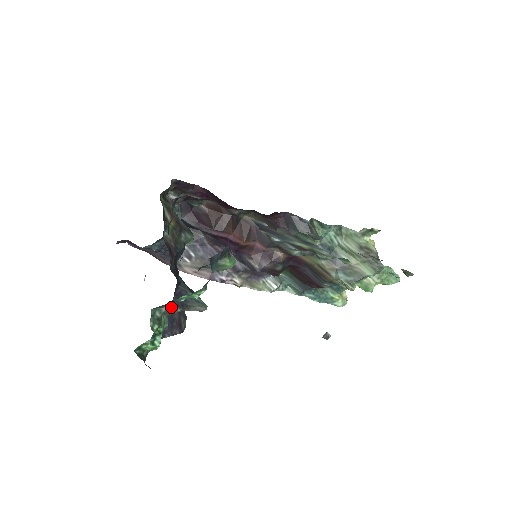
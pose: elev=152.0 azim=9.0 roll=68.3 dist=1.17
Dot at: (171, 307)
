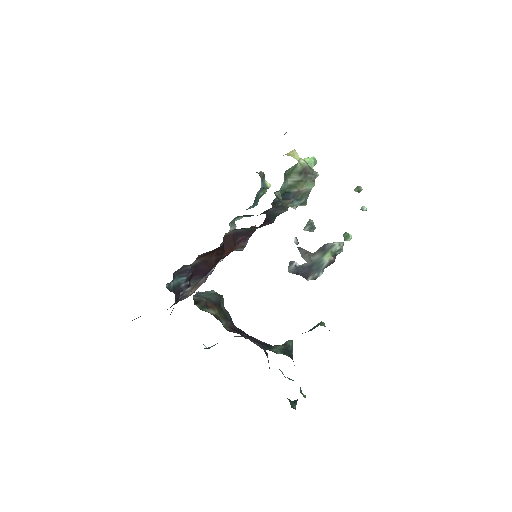
Dot at: occluded
